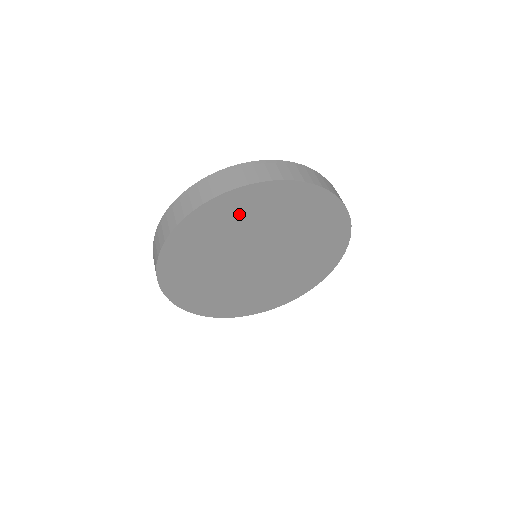
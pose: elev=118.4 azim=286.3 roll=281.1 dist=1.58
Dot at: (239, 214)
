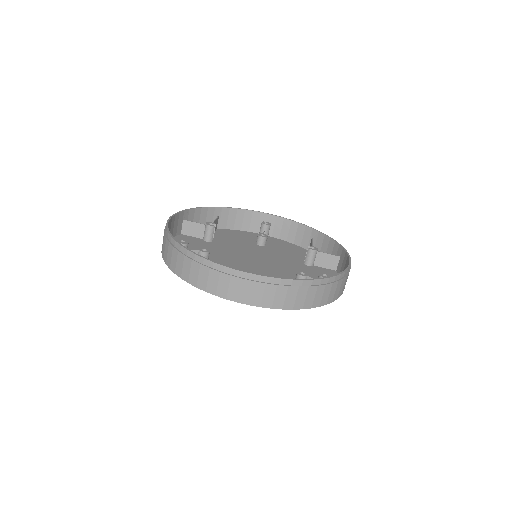
Dot at: occluded
